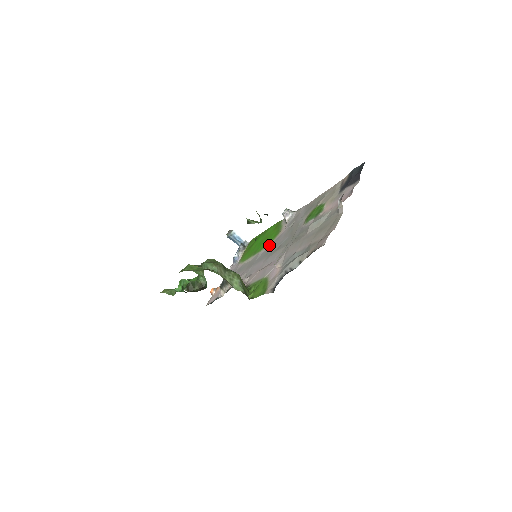
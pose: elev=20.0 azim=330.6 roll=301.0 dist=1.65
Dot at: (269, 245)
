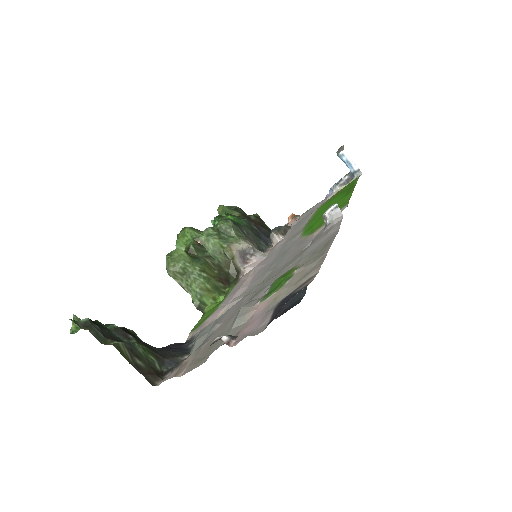
Dot at: (300, 238)
